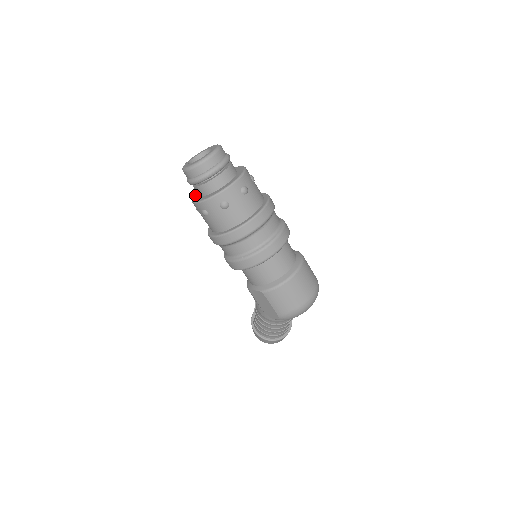
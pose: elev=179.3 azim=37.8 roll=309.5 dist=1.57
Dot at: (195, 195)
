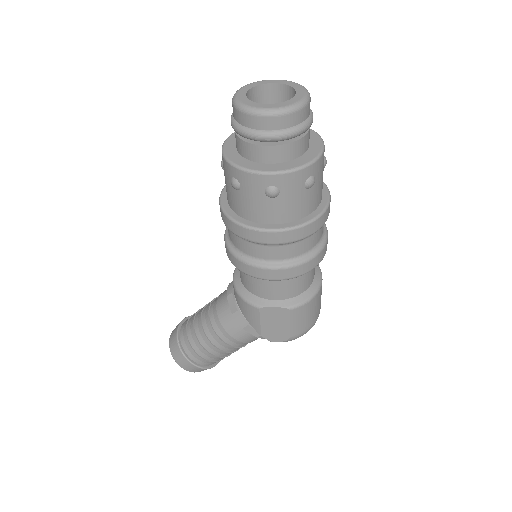
Dot at: (234, 158)
